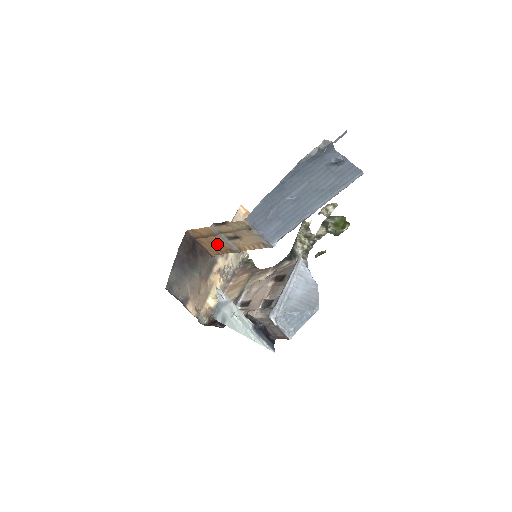
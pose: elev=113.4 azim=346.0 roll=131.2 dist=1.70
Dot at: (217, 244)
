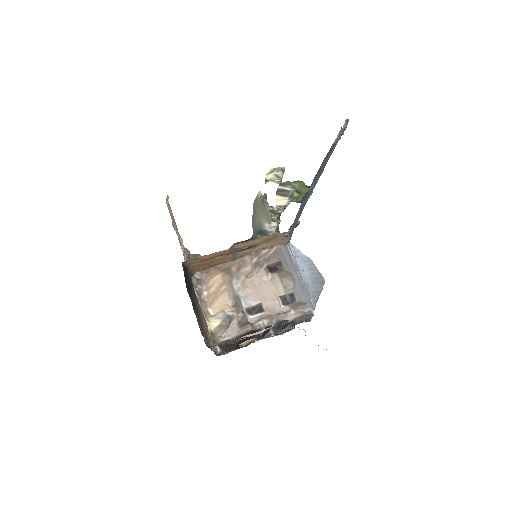
Dot at: (216, 261)
